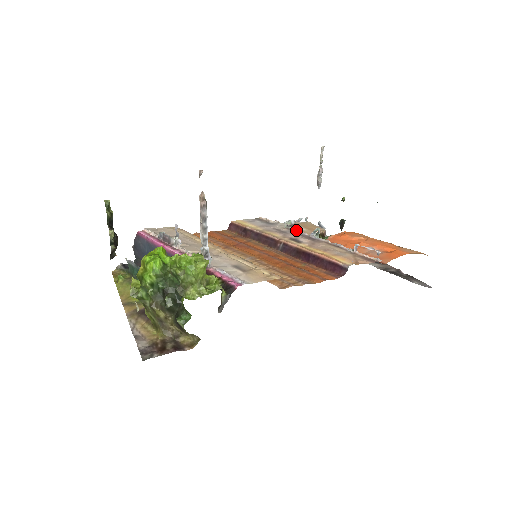
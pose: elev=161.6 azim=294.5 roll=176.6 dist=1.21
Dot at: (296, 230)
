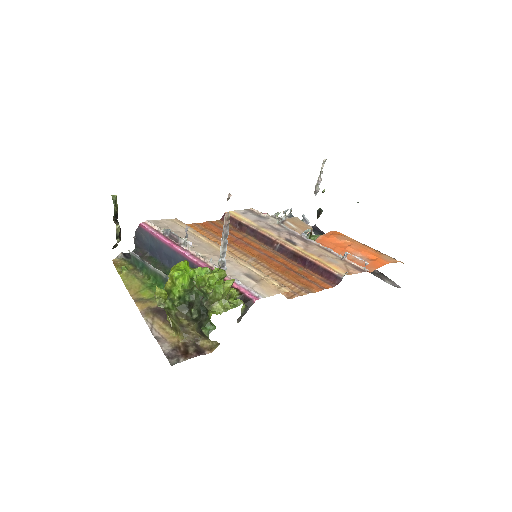
Dot at: (288, 228)
